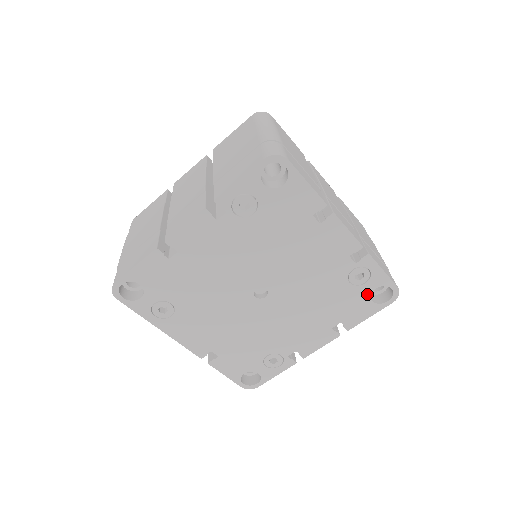
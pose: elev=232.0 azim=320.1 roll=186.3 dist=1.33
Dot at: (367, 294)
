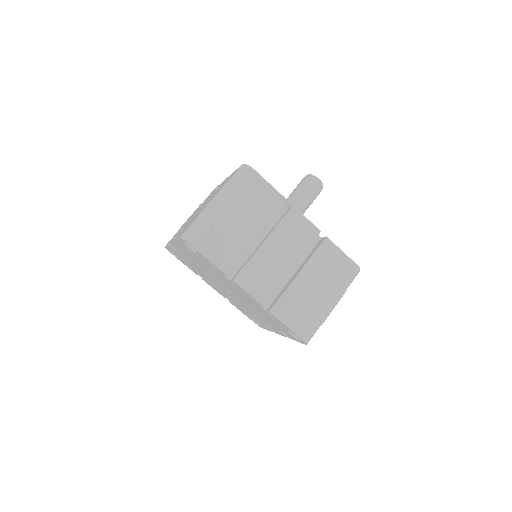
Dot at: (253, 319)
